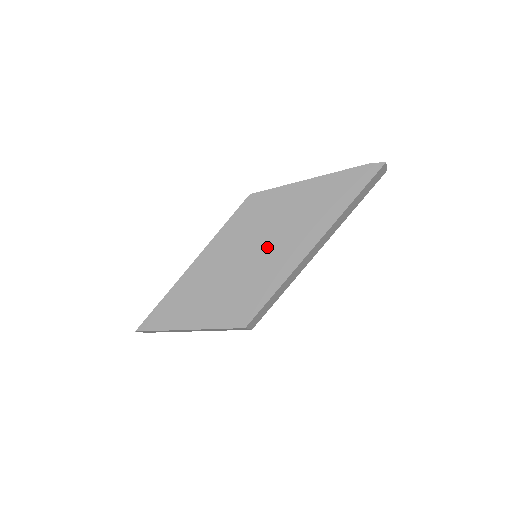
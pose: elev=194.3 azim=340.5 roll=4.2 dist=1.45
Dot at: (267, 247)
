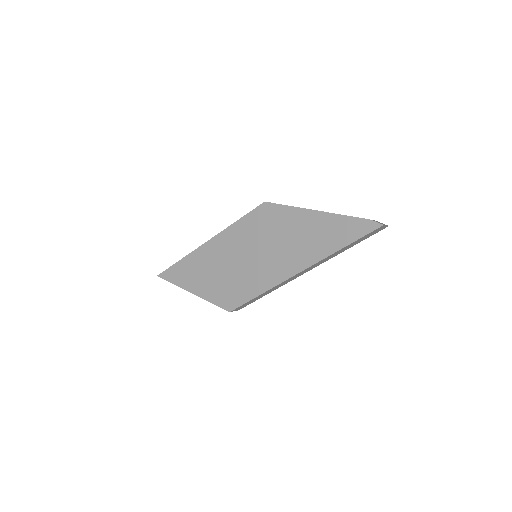
Dot at: (264, 256)
